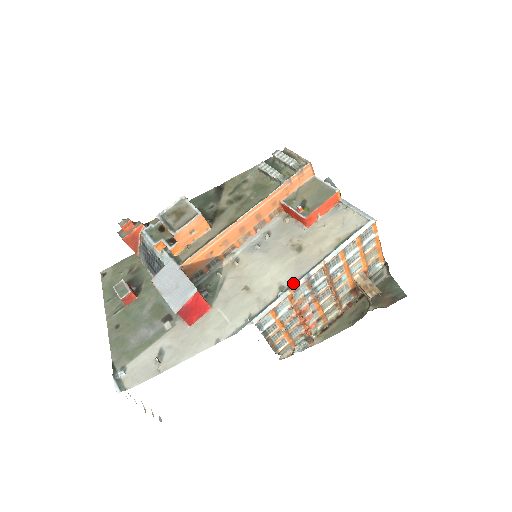
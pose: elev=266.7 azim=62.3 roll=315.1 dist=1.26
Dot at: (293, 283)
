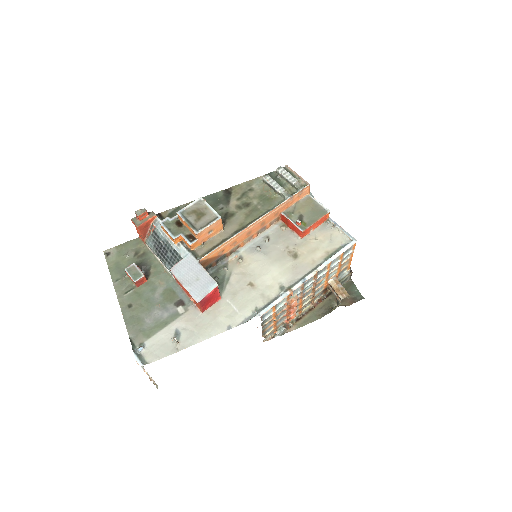
Dot at: (292, 285)
